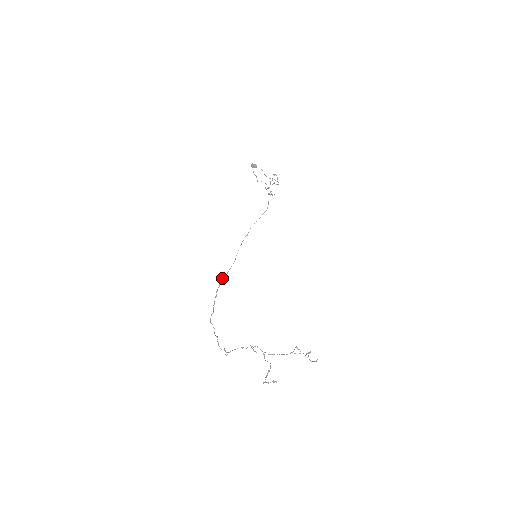
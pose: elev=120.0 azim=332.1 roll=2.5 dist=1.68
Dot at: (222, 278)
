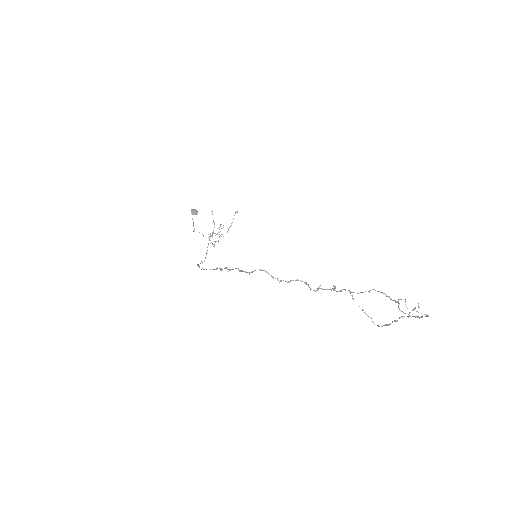
Dot at: (217, 267)
